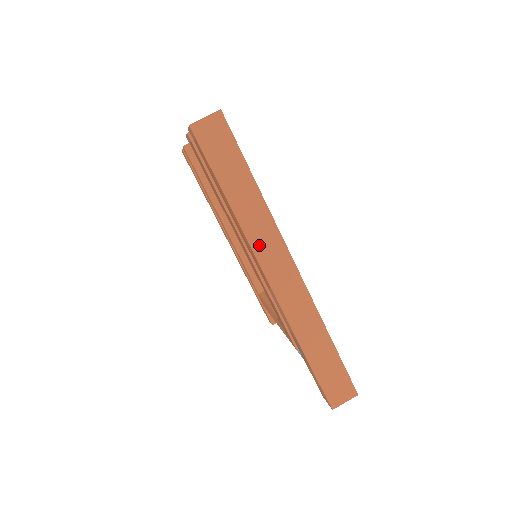
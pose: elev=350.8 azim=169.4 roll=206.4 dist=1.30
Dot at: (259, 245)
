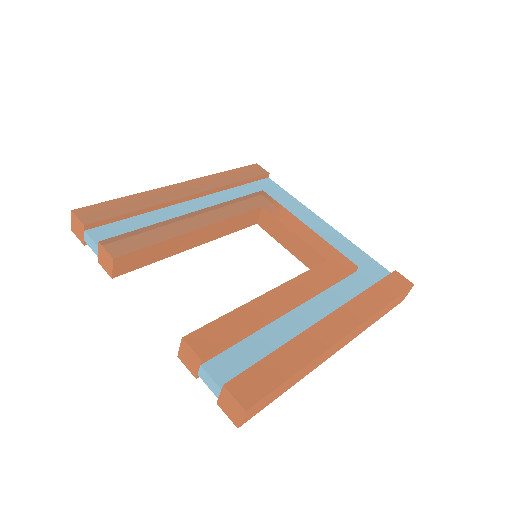
Dot at: (322, 361)
